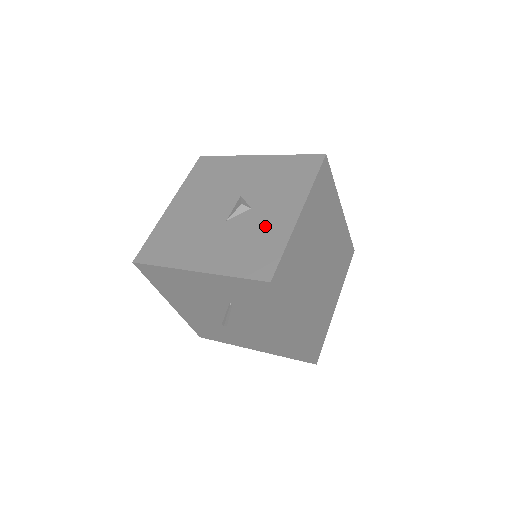
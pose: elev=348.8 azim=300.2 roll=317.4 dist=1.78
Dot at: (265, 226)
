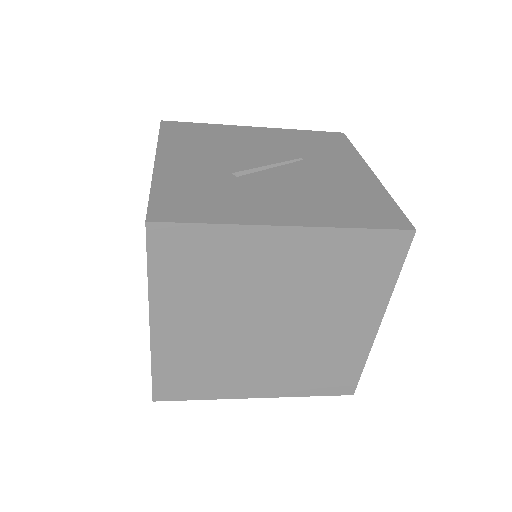
Dot at: occluded
